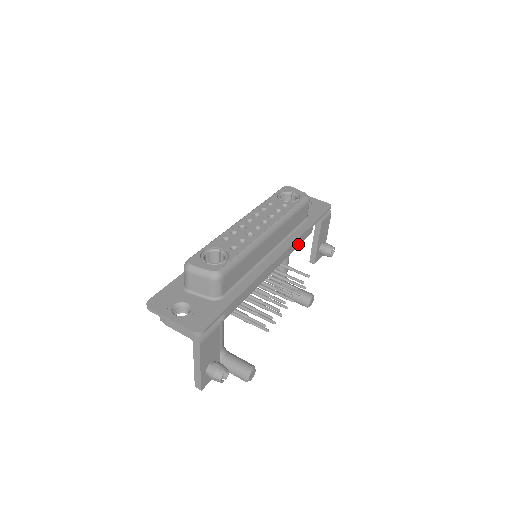
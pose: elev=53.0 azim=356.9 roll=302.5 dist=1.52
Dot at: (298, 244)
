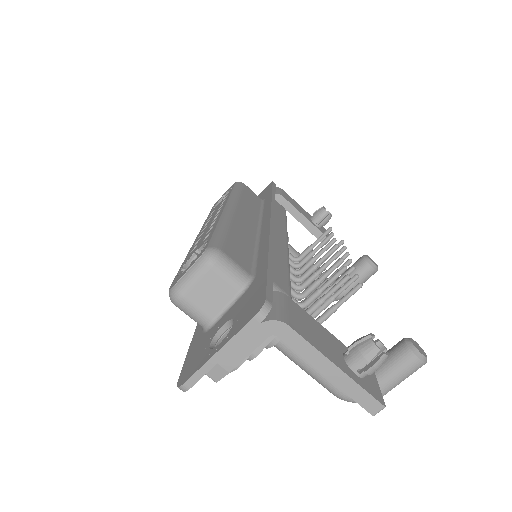
Dot at: (282, 218)
